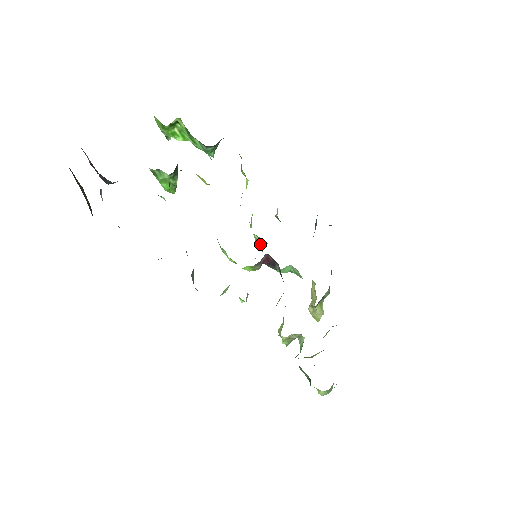
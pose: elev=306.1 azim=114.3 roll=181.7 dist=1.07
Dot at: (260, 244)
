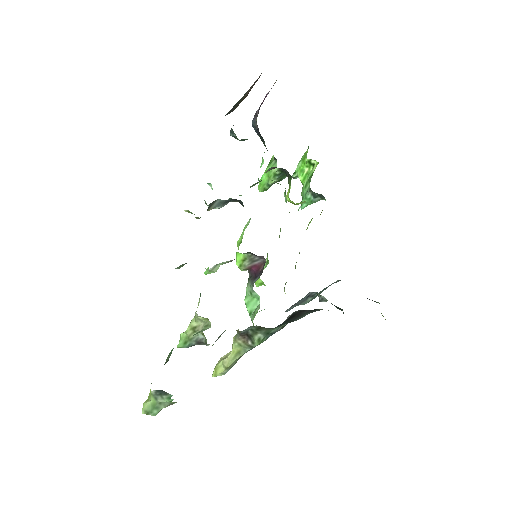
Dot at: occluded
